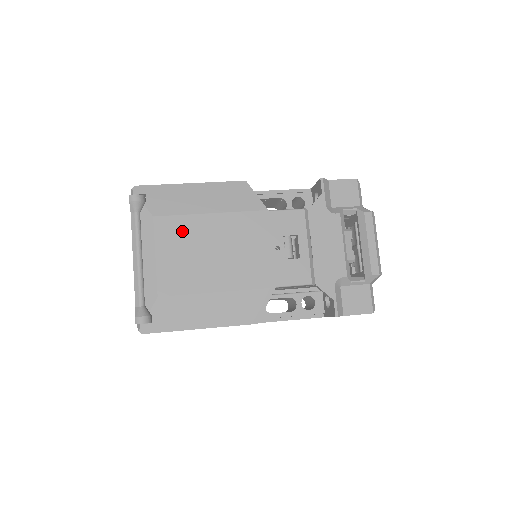
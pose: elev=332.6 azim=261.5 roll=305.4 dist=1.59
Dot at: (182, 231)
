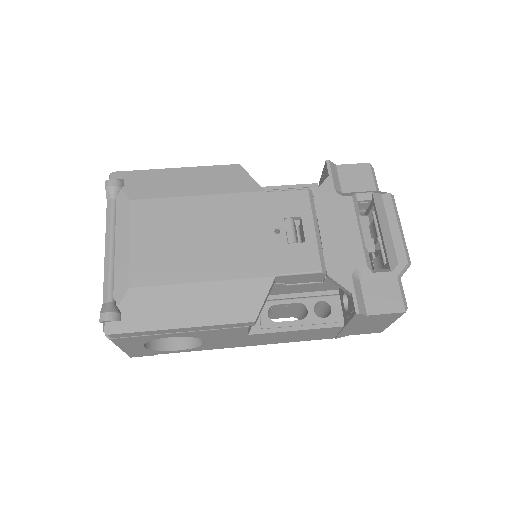
Dot at: (163, 215)
